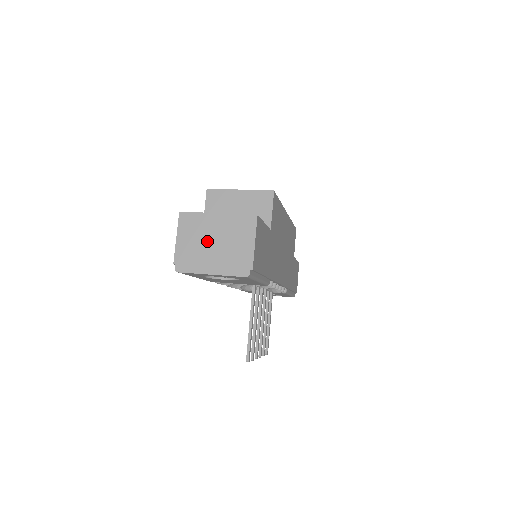
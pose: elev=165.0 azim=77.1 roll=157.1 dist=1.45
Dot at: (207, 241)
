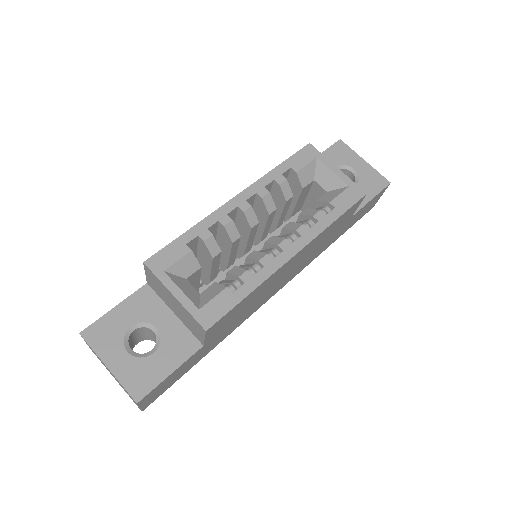
Dot at: occluded
